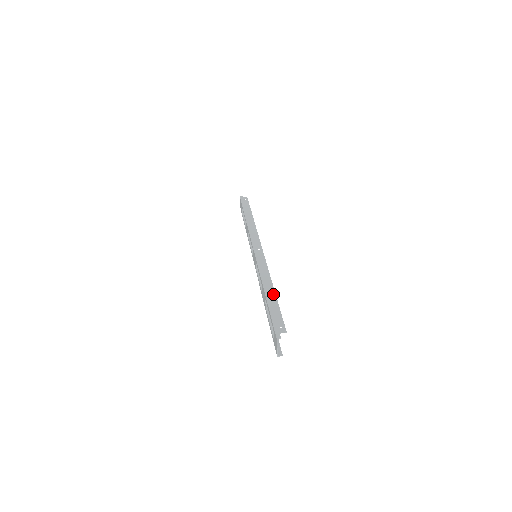
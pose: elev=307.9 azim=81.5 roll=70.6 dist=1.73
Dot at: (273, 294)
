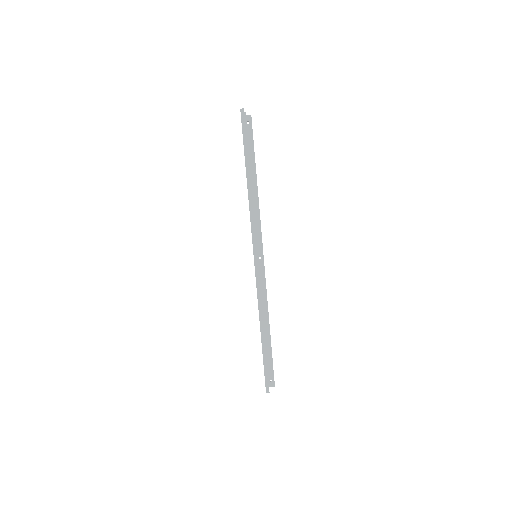
Dot at: (268, 338)
